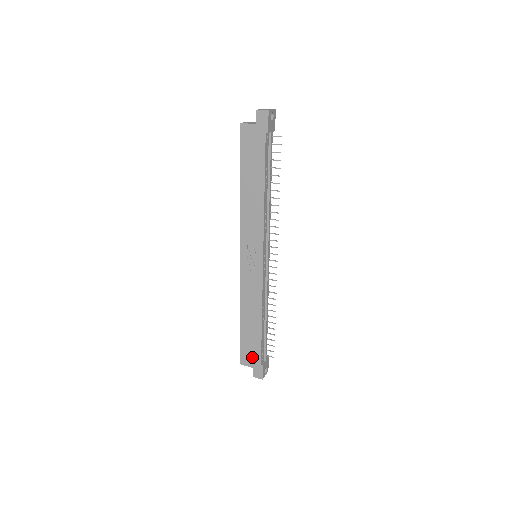
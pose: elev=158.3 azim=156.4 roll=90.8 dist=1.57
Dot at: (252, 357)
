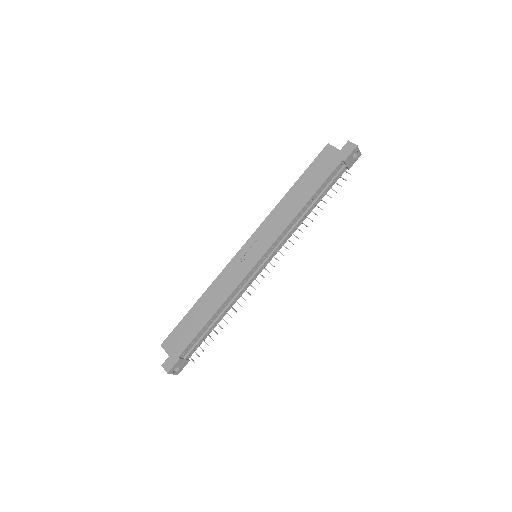
Dot at: (177, 344)
